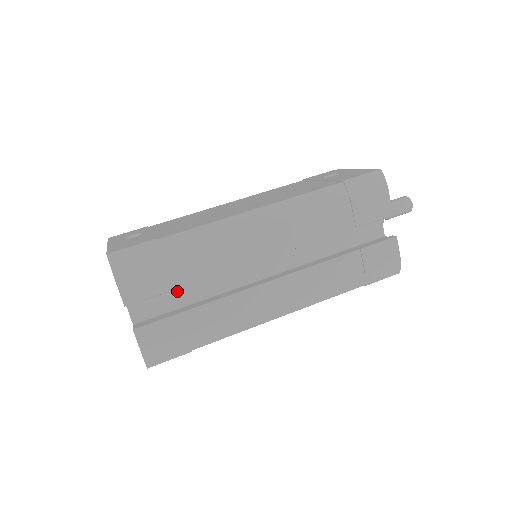
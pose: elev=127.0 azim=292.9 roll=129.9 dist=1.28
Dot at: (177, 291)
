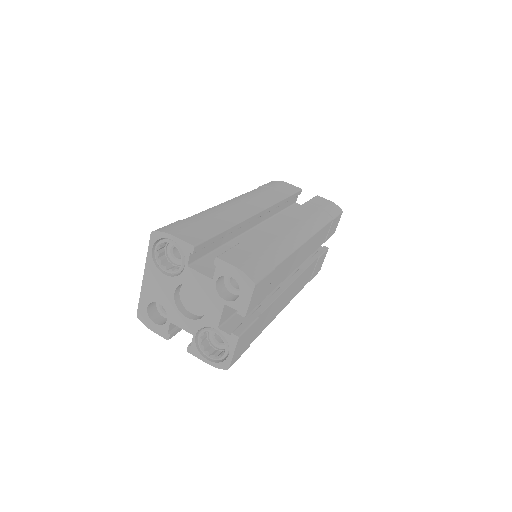
Dot at: occluded
